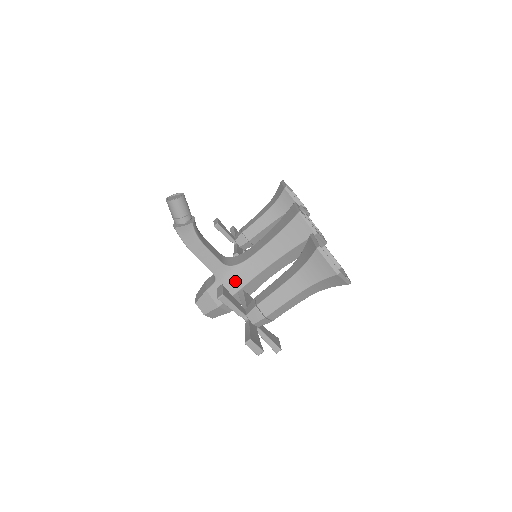
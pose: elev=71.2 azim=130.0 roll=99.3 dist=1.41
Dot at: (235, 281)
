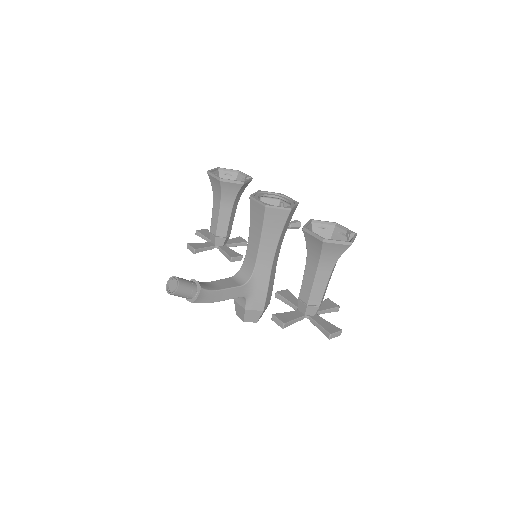
Dot at: (260, 287)
